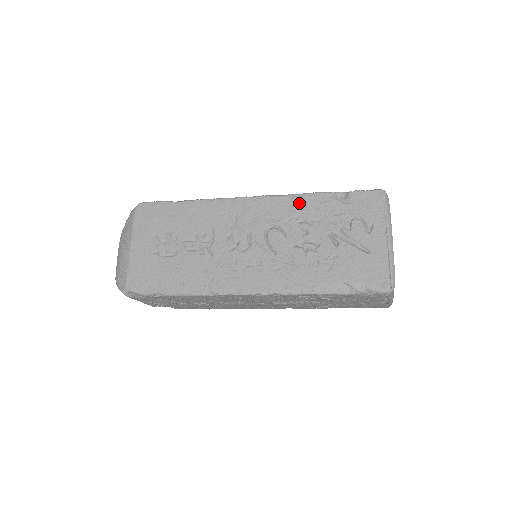
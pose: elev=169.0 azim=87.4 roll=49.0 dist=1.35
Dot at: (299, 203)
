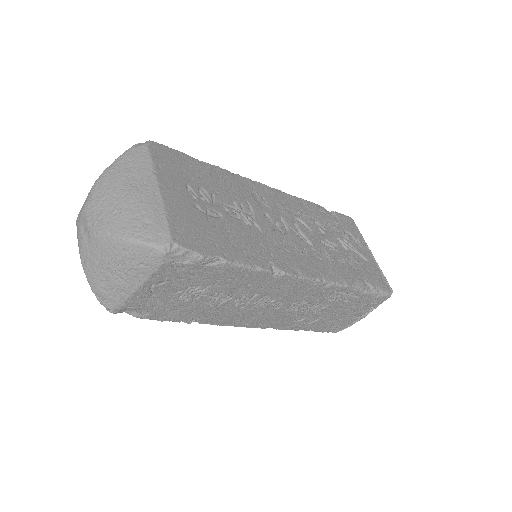
Dot at: (307, 206)
